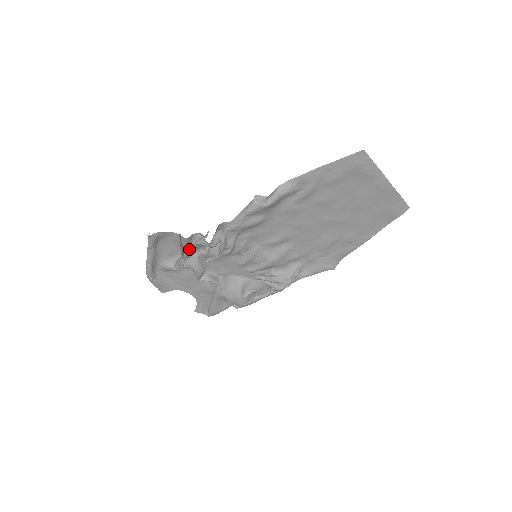
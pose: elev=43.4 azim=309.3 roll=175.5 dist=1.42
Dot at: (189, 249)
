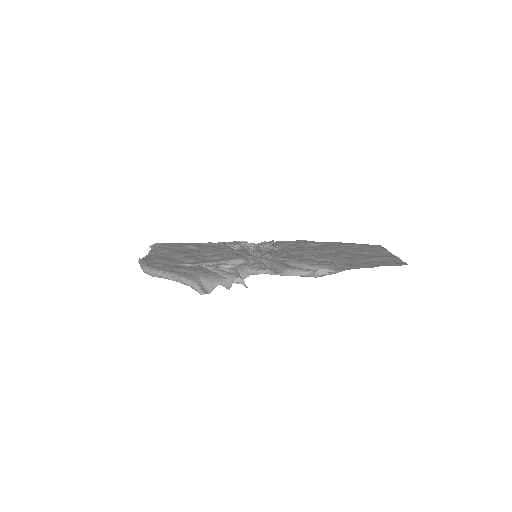
Dot at: (212, 268)
